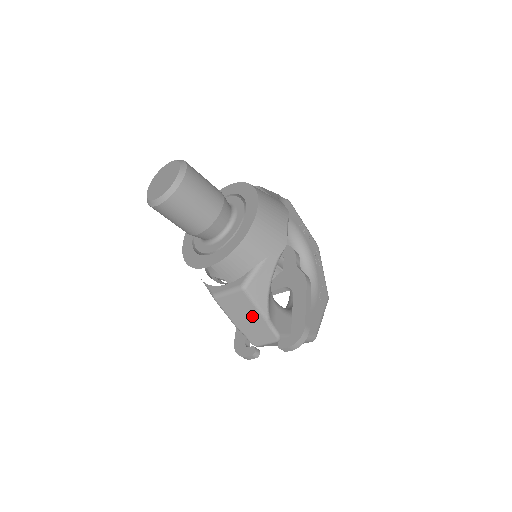
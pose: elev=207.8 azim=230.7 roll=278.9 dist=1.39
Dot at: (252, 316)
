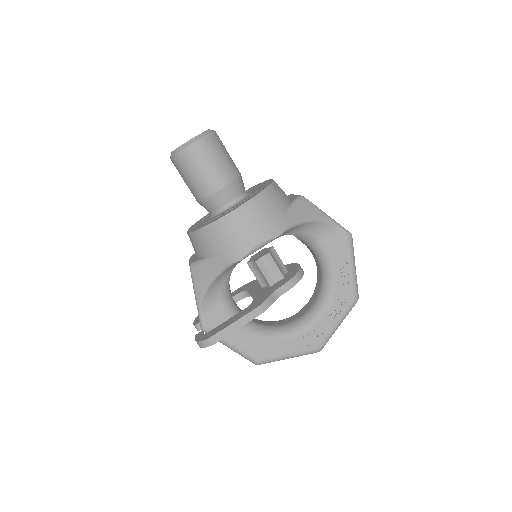
Dot at: occluded
